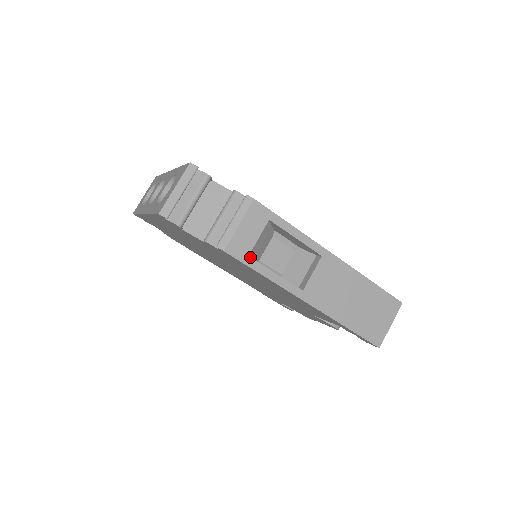
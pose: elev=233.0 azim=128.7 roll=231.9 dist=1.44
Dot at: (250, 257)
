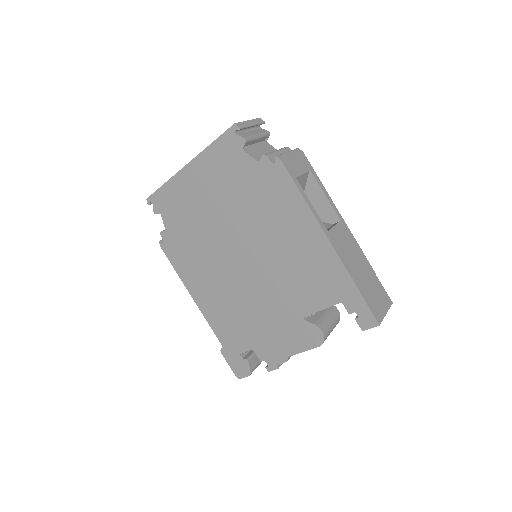
Dot at: occluded
